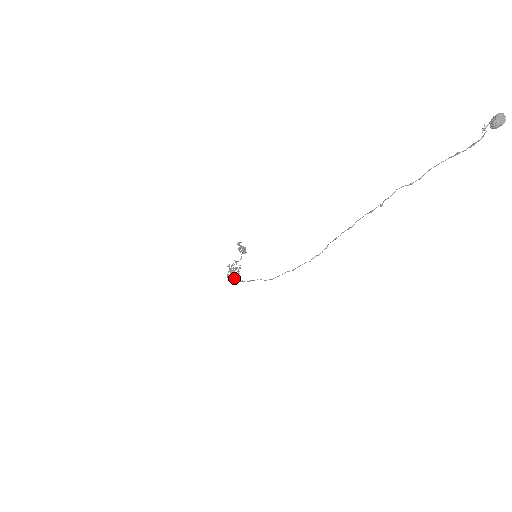
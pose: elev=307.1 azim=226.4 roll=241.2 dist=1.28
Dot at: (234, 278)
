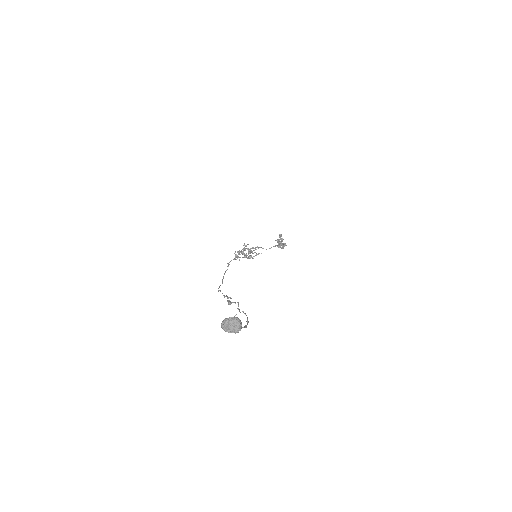
Dot at: occluded
